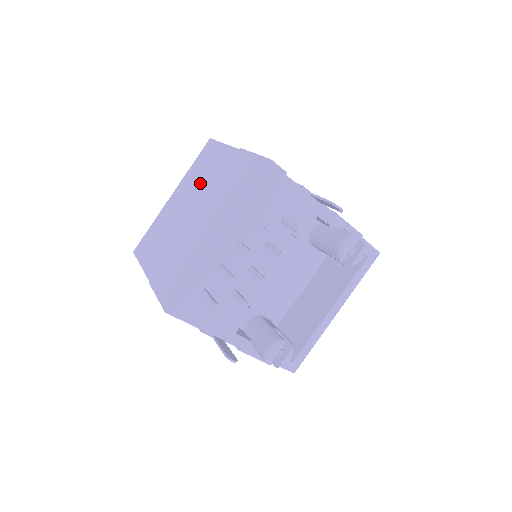
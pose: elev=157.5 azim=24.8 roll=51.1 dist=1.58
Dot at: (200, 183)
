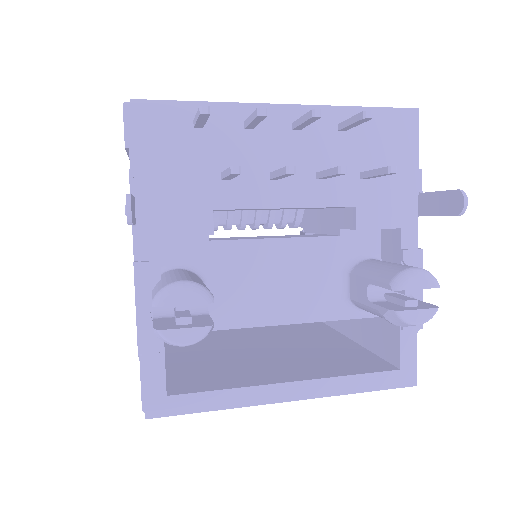
Dot at: occluded
